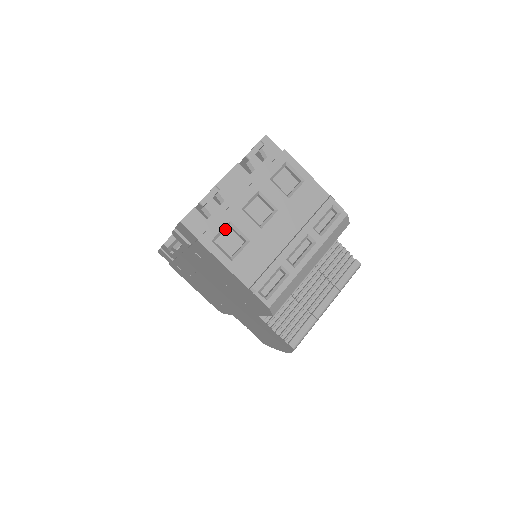
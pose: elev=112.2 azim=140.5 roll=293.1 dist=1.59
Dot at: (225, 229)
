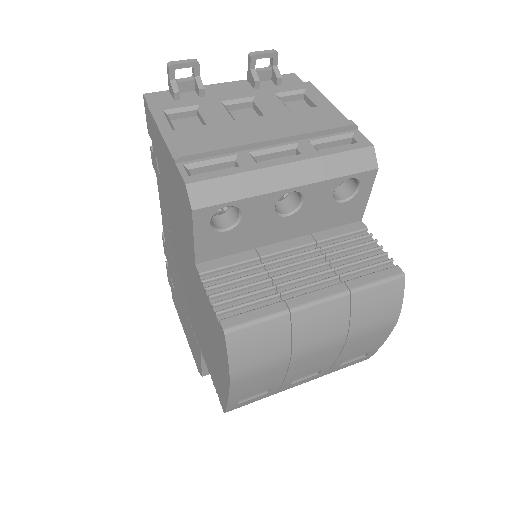
Dot at: (191, 117)
